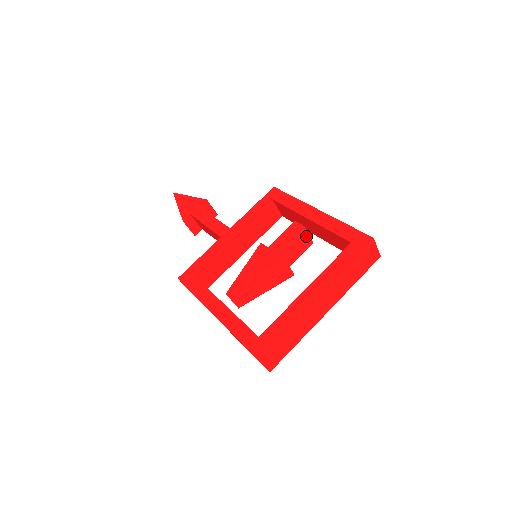
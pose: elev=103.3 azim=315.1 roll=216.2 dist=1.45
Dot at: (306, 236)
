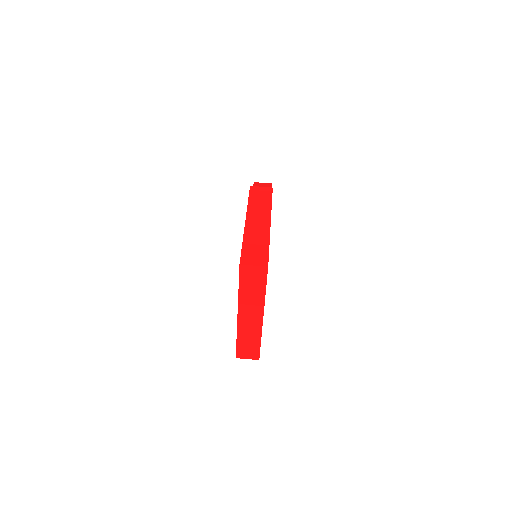
Dot at: occluded
